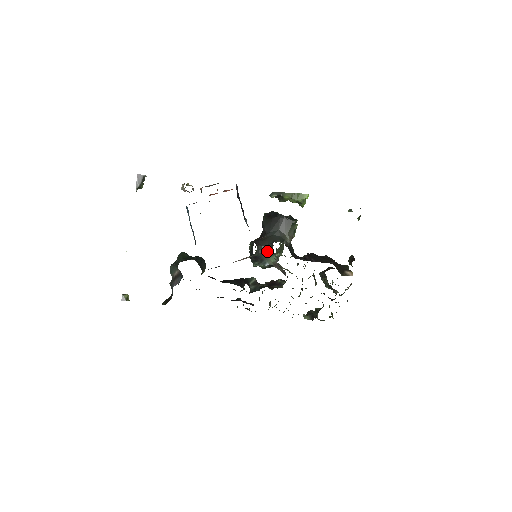
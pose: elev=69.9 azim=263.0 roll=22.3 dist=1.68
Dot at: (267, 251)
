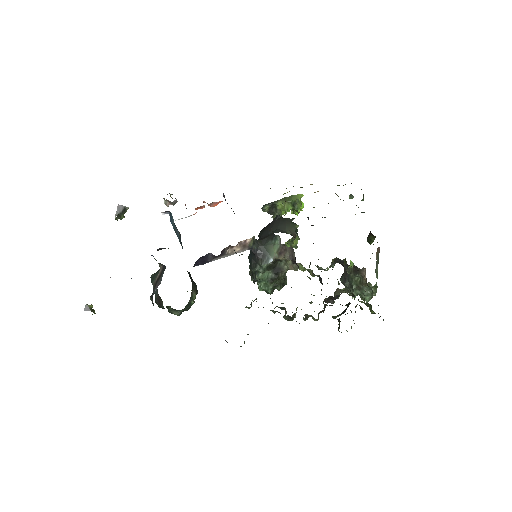
Dot at: (267, 242)
